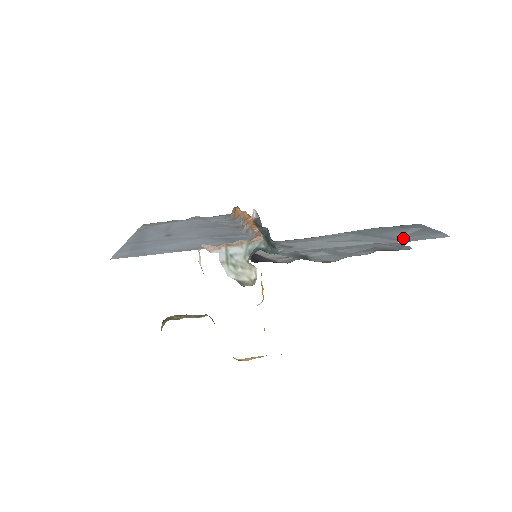
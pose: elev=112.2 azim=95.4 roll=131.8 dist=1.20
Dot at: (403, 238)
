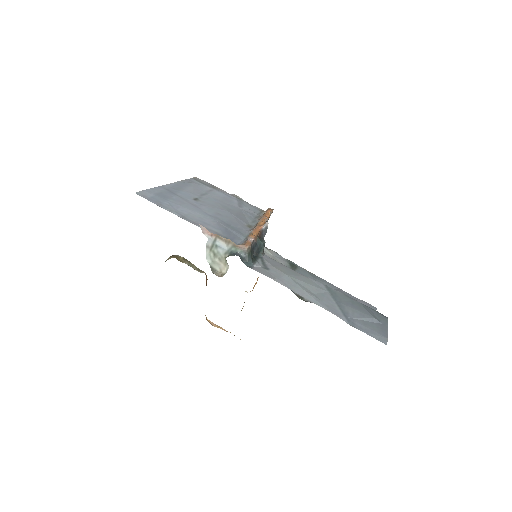
Dot at: (353, 320)
